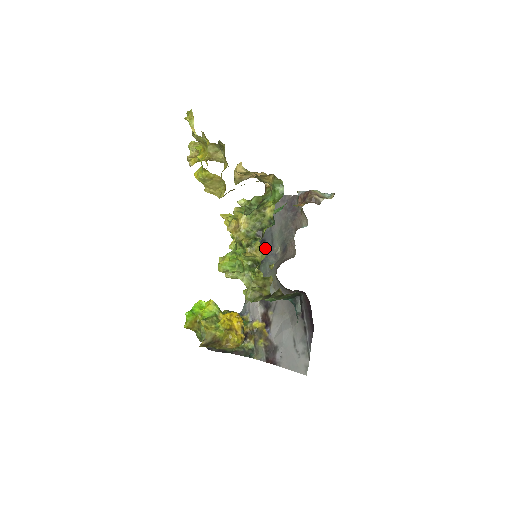
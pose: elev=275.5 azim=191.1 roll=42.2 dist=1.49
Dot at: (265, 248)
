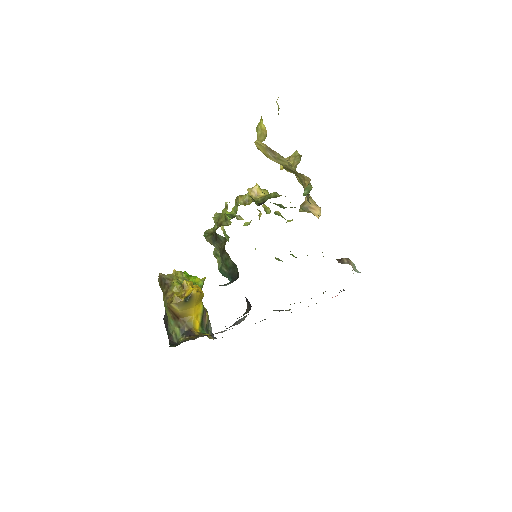
Dot at: (250, 203)
